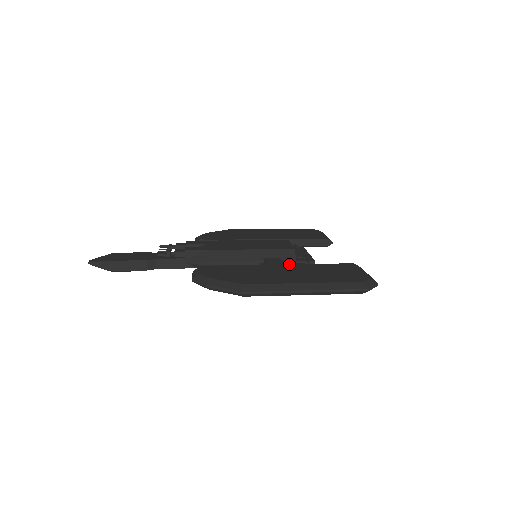
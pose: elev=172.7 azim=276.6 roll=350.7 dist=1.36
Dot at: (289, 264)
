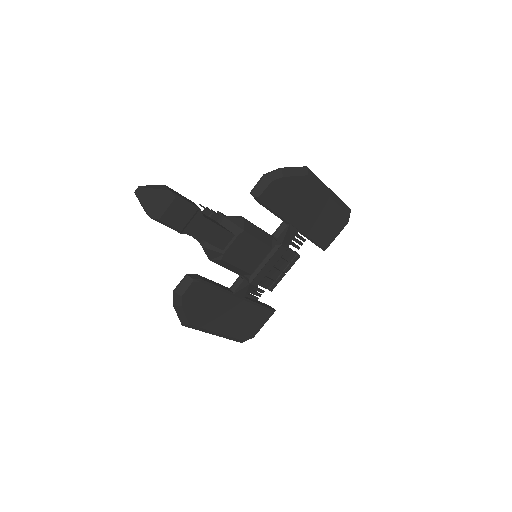
Dot at: occluded
